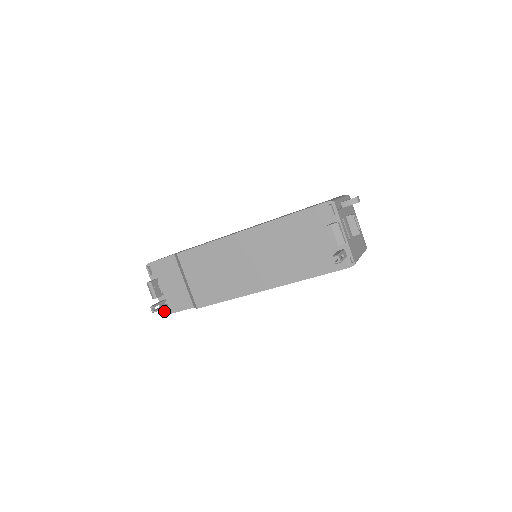
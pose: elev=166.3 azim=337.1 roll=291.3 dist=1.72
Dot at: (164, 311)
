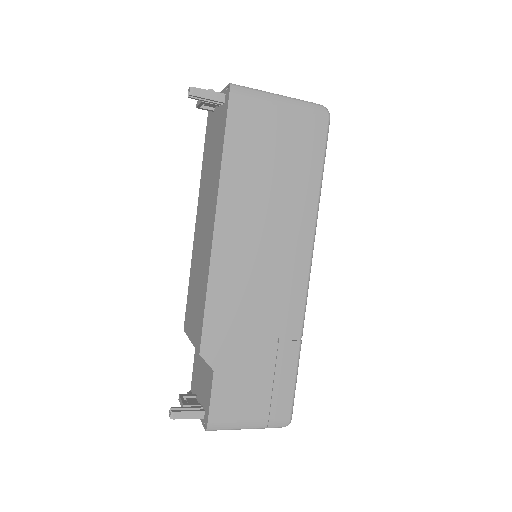
Dot at: (206, 427)
